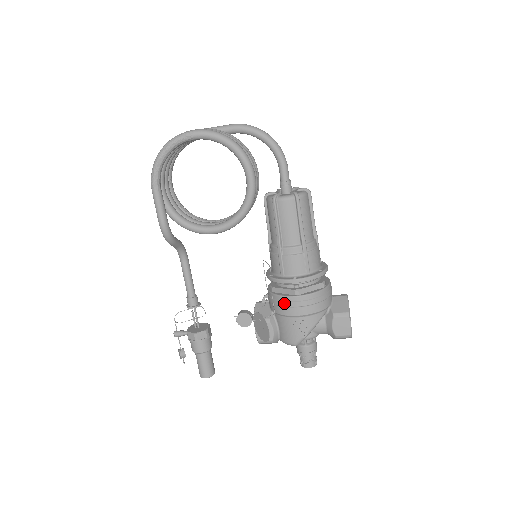
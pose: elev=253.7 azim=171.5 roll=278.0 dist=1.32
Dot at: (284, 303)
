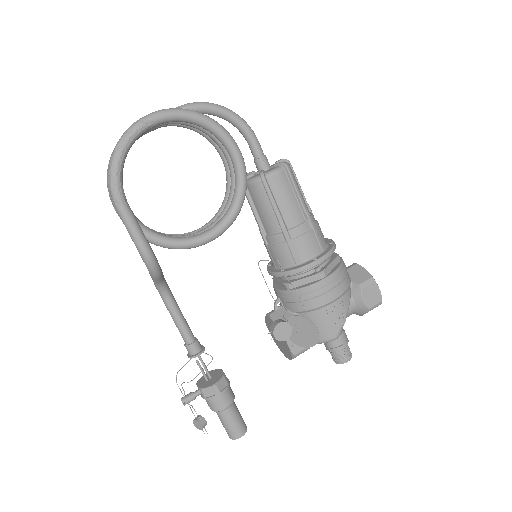
Dot at: (313, 293)
